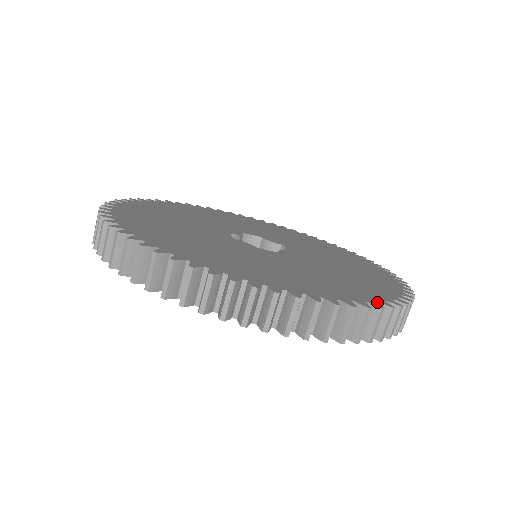
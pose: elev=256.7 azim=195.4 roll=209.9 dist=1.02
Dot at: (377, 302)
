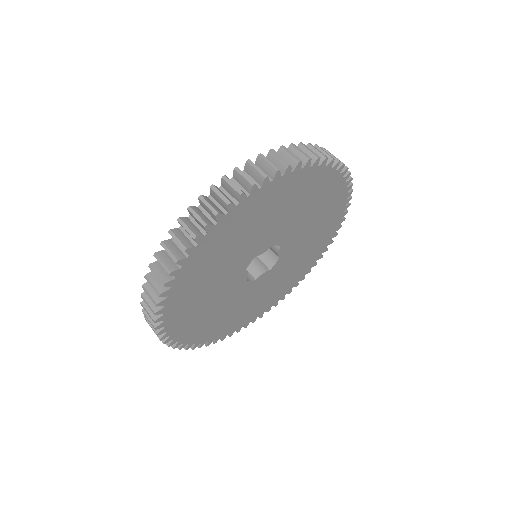
Dot at: (209, 196)
